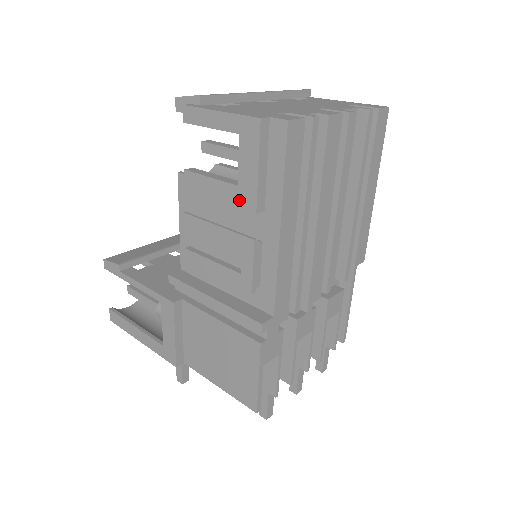
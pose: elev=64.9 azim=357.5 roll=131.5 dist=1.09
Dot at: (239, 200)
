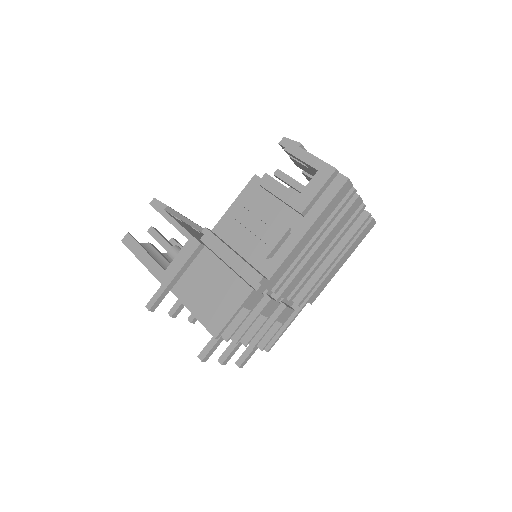
Dot at: (294, 203)
